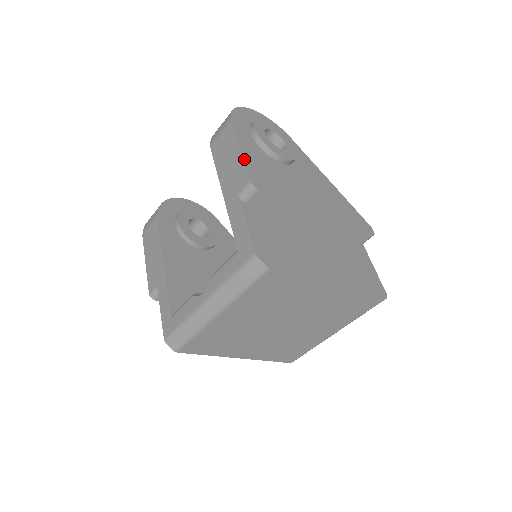
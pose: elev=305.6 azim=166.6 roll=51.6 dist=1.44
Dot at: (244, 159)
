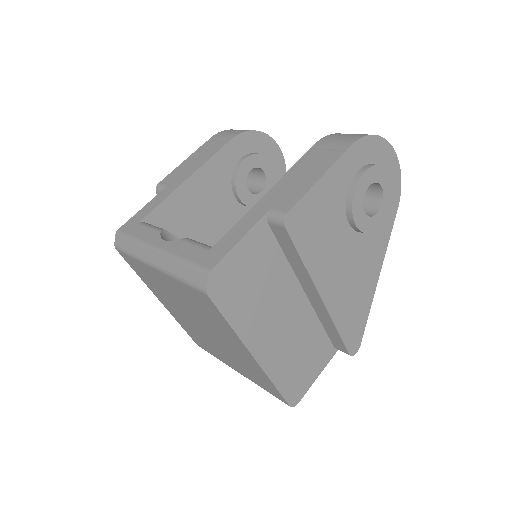
Dot at: (312, 189)
